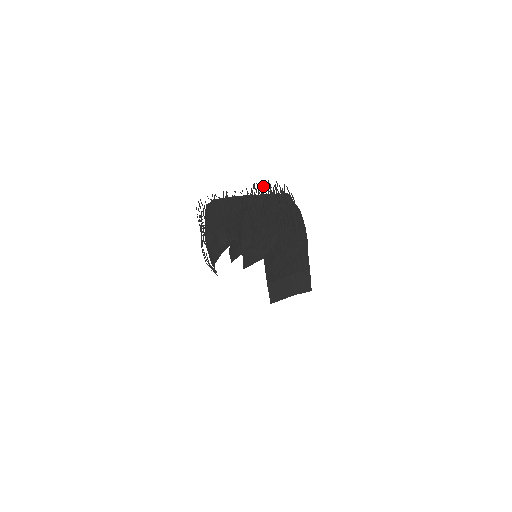
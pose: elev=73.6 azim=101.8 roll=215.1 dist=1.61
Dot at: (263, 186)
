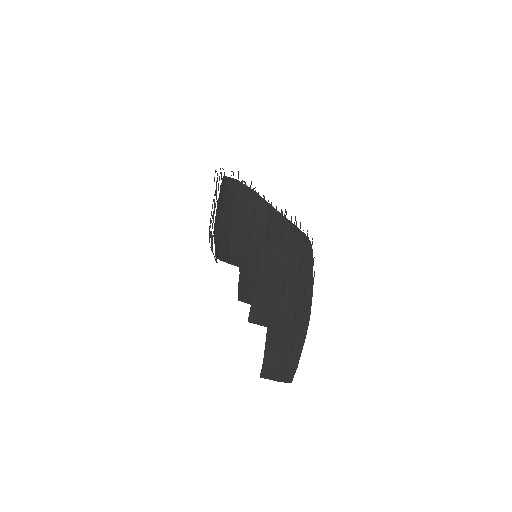
Dot at: occluded
